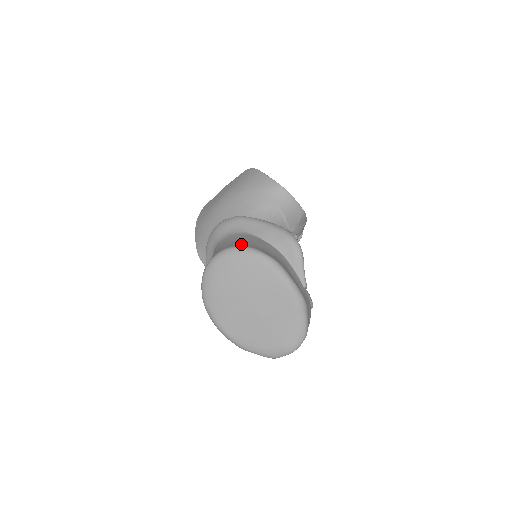
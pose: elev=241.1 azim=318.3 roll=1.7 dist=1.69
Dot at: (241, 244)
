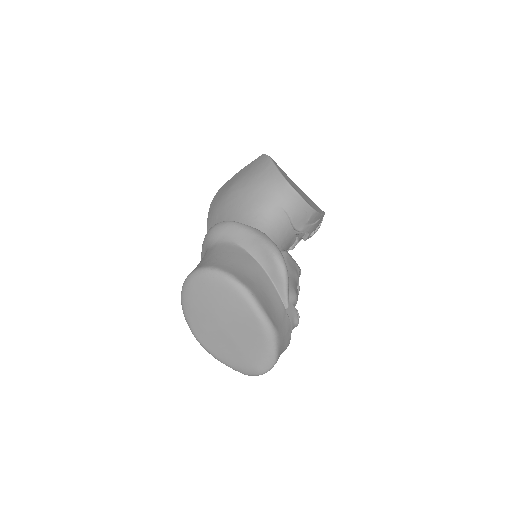
Dot at: (218, 264)
